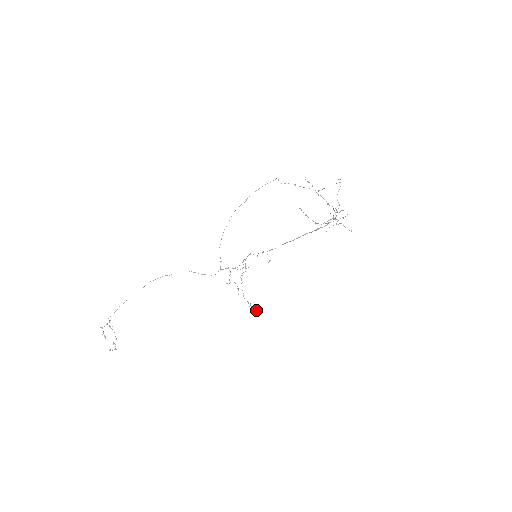
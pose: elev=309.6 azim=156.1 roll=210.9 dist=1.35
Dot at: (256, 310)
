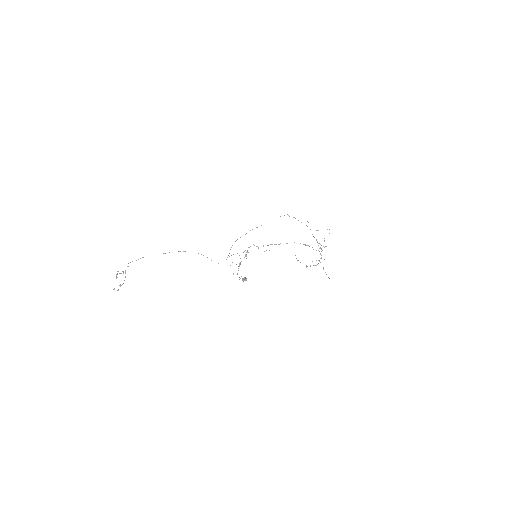
Dot at: (244, 278)
